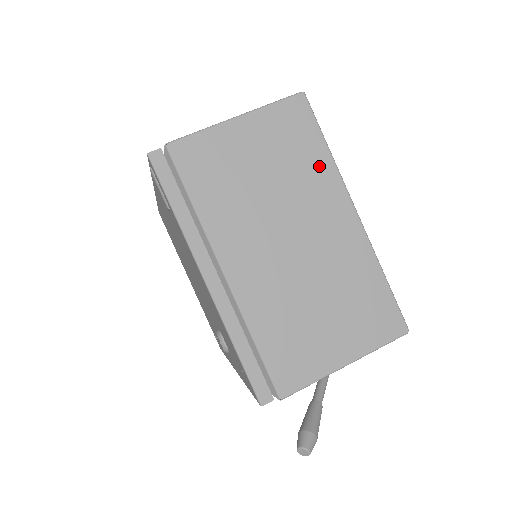
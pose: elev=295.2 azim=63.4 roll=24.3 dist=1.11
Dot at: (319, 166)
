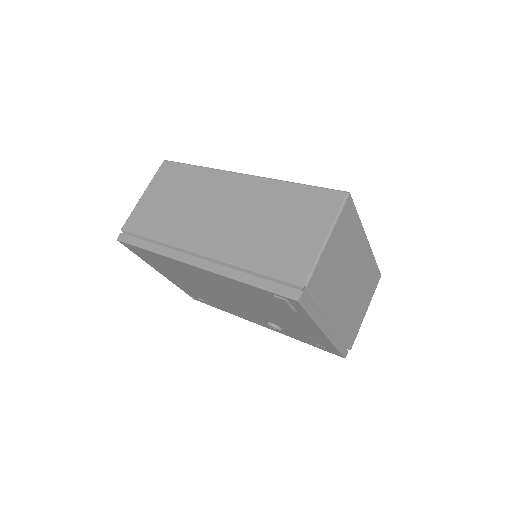
Dot at: (357, 231)
